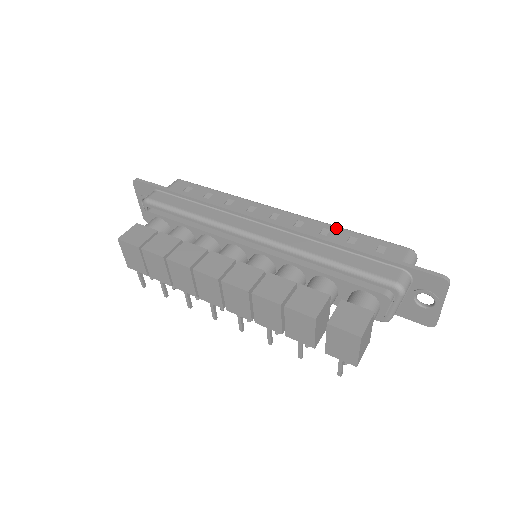
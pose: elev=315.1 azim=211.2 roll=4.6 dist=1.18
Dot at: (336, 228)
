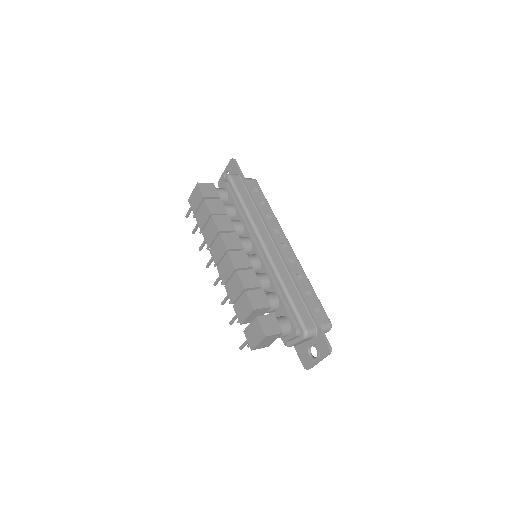
Dot at: (307, 280)
